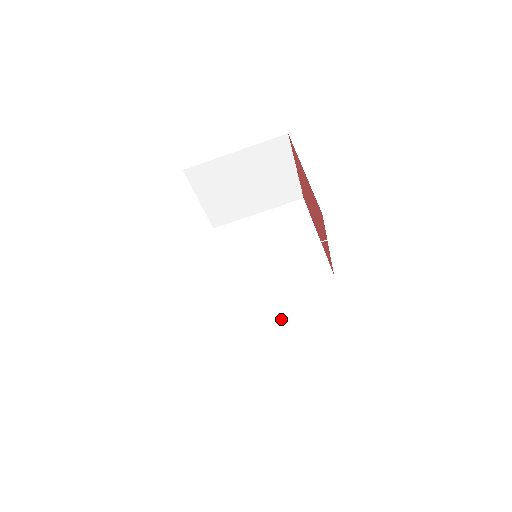
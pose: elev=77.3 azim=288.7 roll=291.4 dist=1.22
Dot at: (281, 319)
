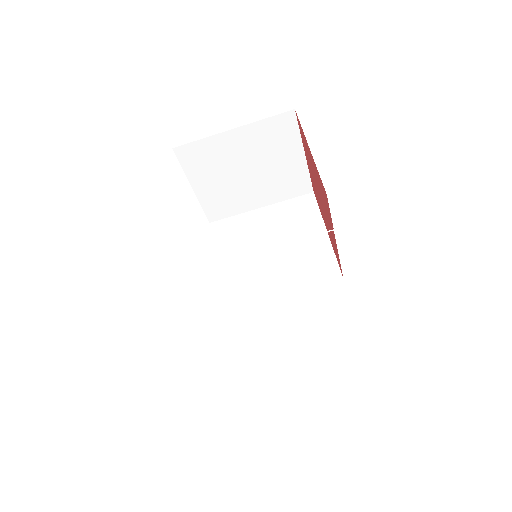
Dot at: (285, 334)
